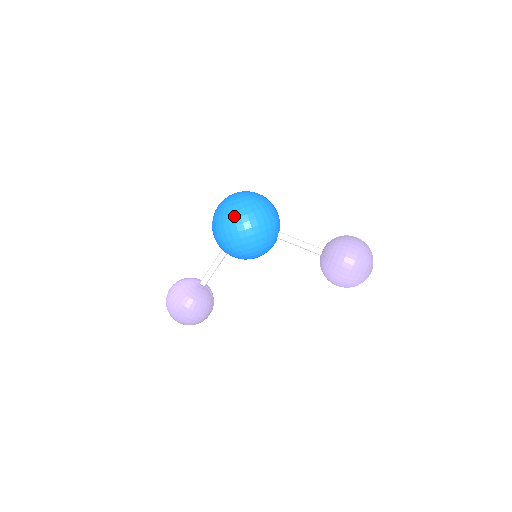
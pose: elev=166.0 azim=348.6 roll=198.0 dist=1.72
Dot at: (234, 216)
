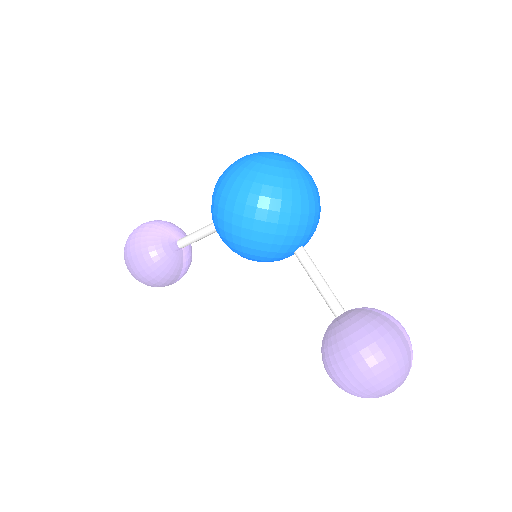
Dot at: (241, 187)
